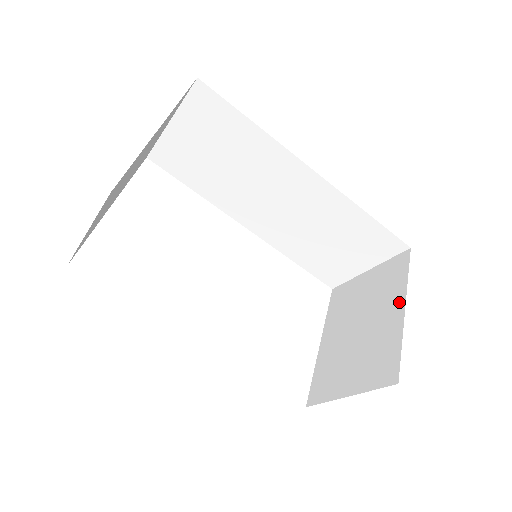
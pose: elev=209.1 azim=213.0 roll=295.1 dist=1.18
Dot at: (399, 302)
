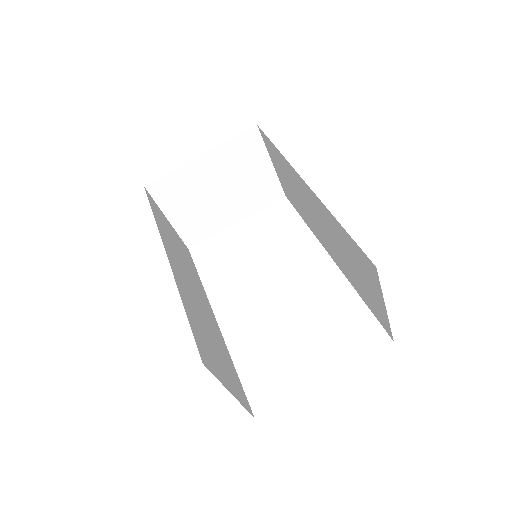
Dot at: occluded
